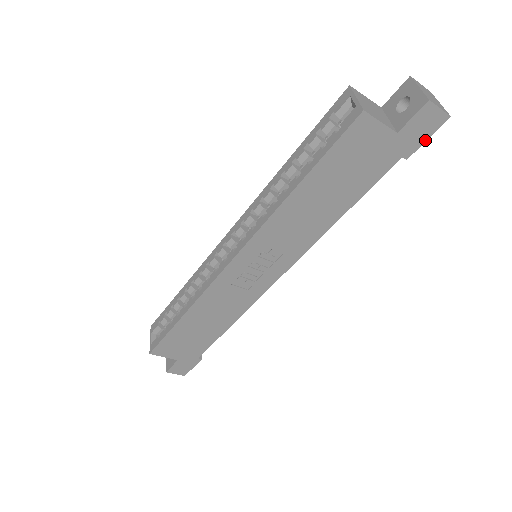
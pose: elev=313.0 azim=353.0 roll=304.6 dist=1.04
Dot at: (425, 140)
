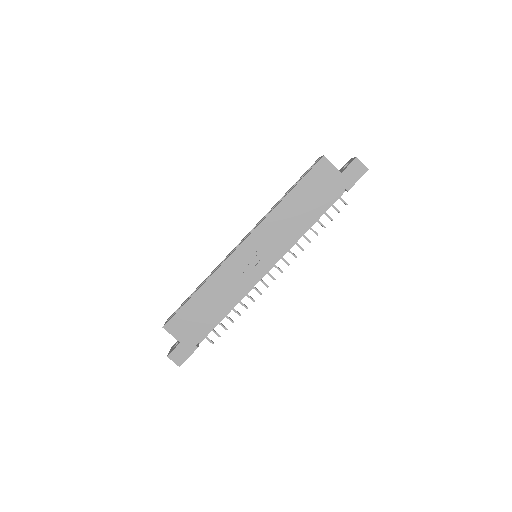
Dot at: occluded
